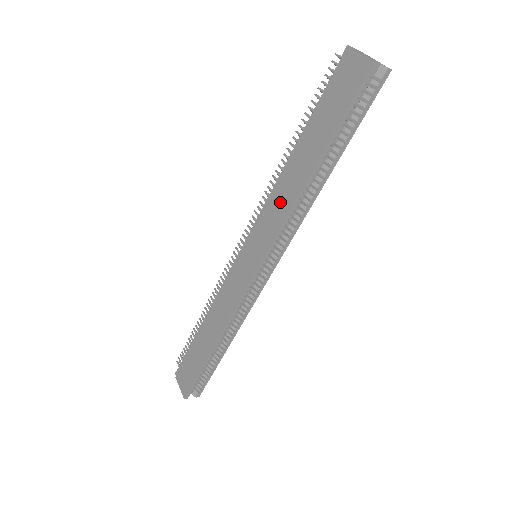
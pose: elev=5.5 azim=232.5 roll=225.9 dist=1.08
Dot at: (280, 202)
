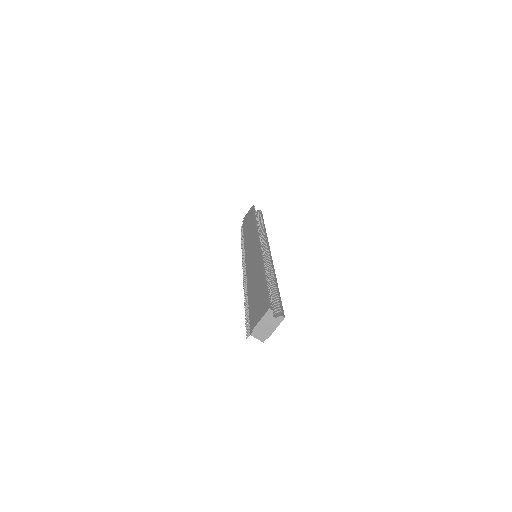
Dot at: (250, 236)
